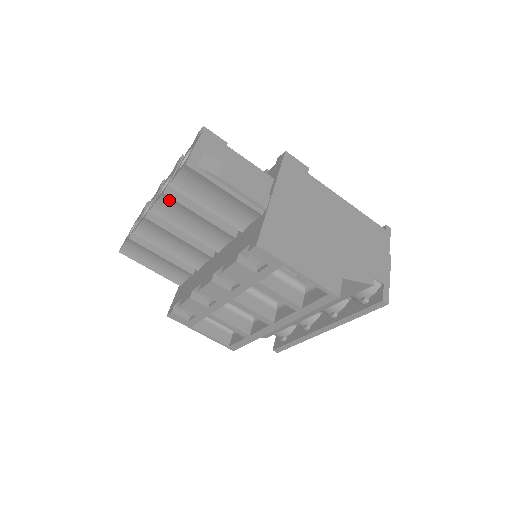
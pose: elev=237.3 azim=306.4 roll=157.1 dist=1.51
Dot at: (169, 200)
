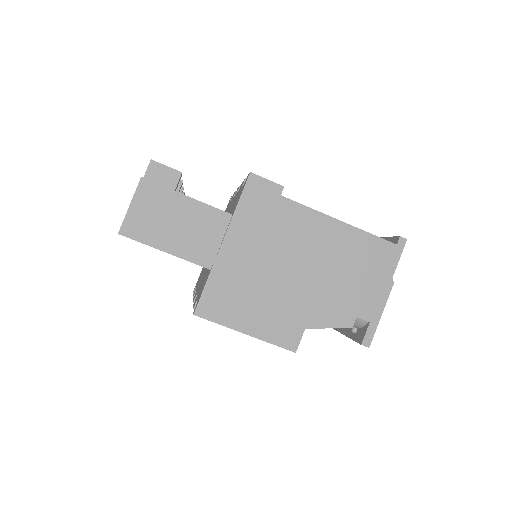
Dot at: occluded
